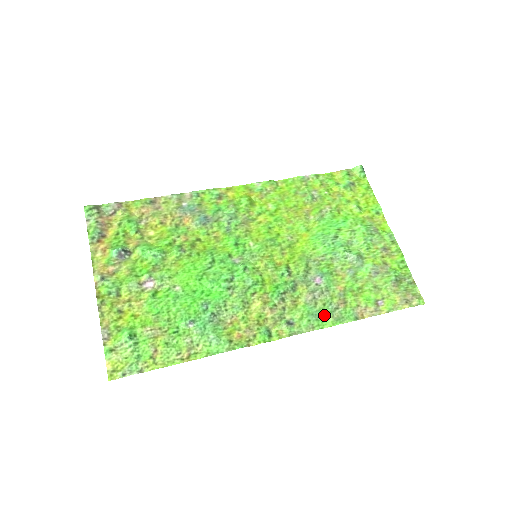
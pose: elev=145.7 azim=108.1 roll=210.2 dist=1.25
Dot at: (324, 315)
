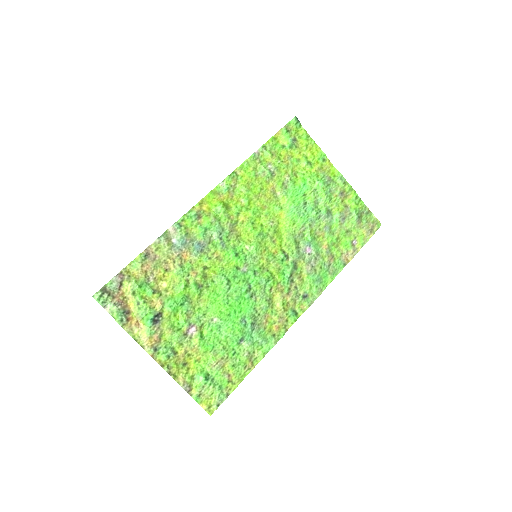
Dot at: (324, 276)
